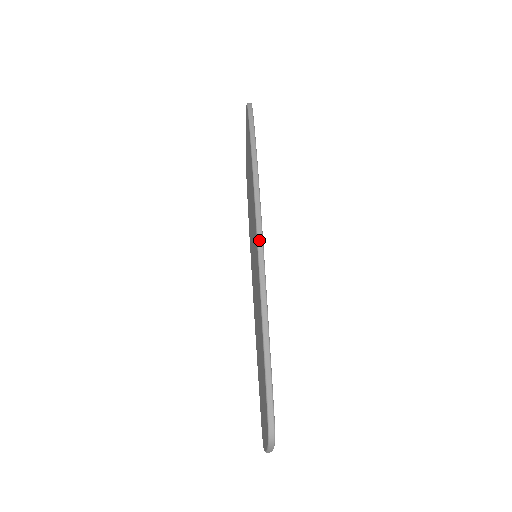
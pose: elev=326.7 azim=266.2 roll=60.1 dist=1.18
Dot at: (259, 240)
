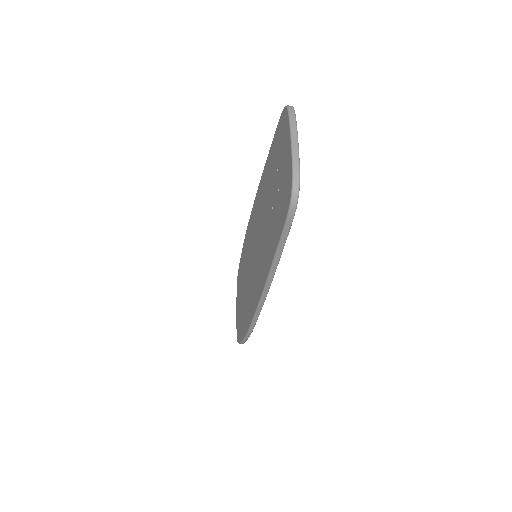
Dot at: occluded
